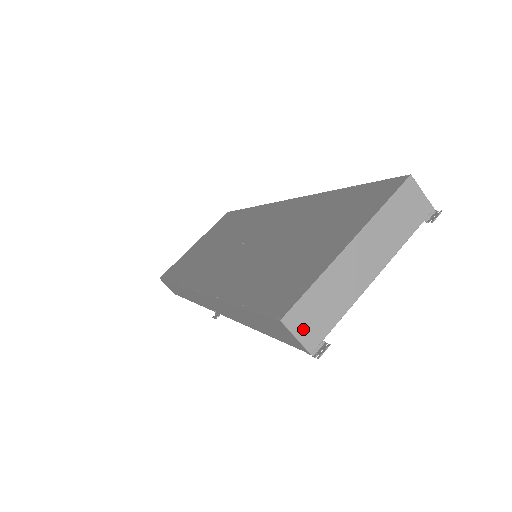
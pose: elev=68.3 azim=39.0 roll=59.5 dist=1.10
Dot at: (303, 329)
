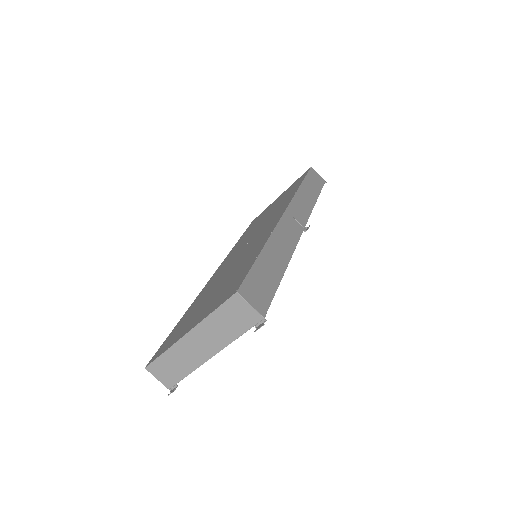
Dot at: (161, 376)
